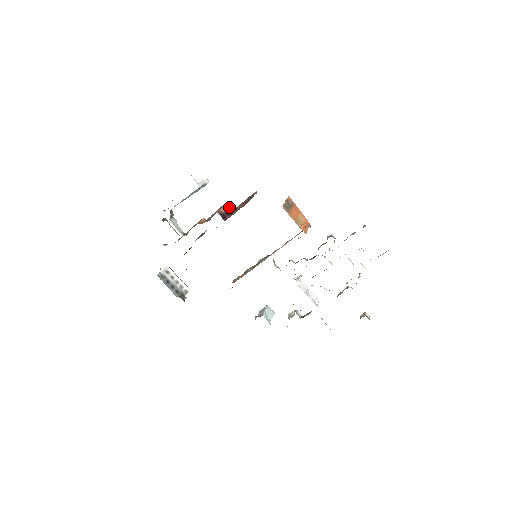
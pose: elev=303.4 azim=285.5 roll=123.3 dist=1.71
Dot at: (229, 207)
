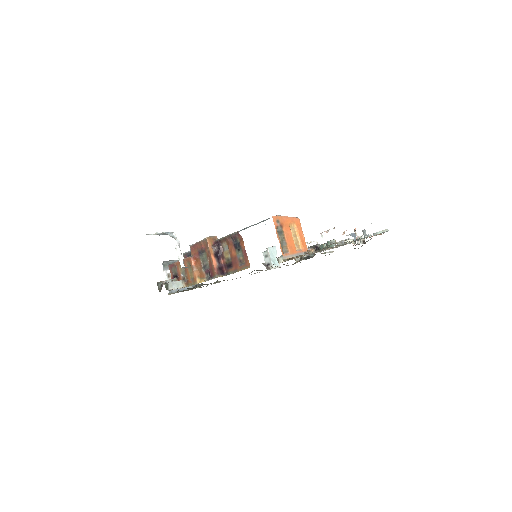
Dot at: (214, 248)
